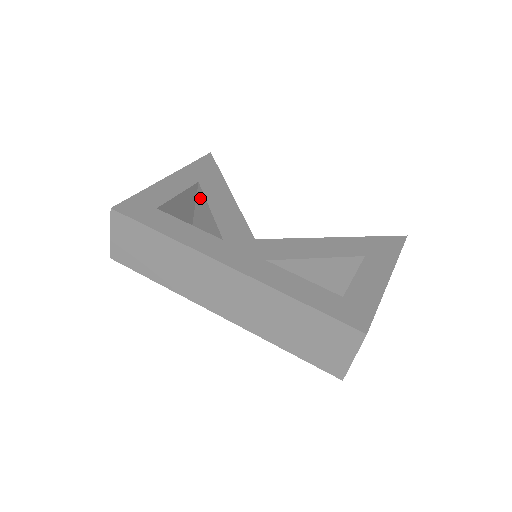
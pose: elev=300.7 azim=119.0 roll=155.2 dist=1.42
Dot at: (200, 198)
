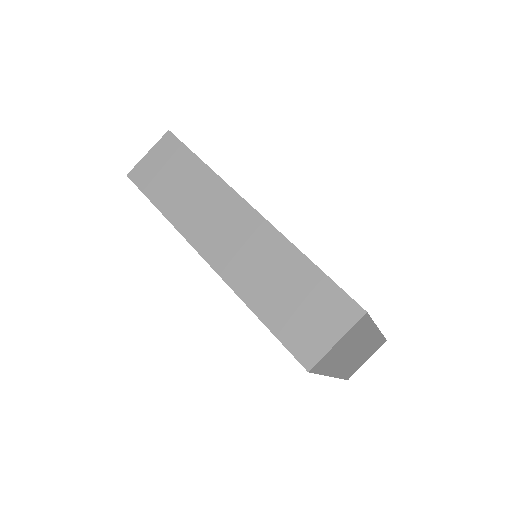
Dot at: occluded
